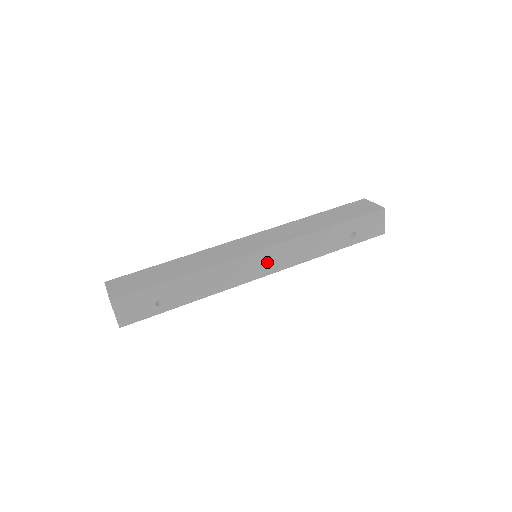
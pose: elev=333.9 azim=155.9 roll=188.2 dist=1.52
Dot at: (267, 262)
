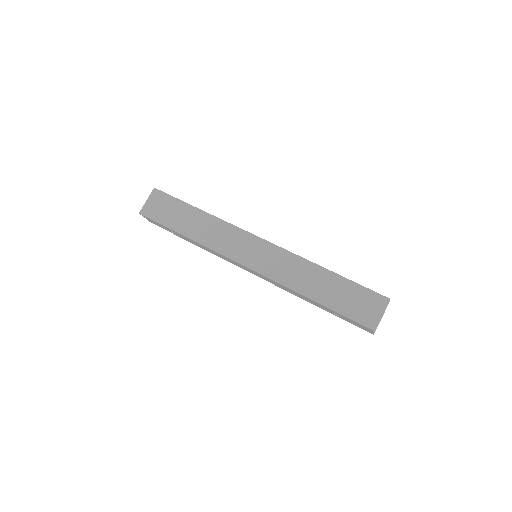
Dot at: occluded
